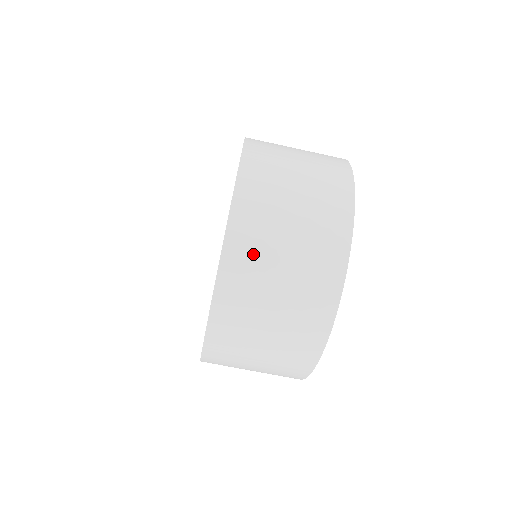
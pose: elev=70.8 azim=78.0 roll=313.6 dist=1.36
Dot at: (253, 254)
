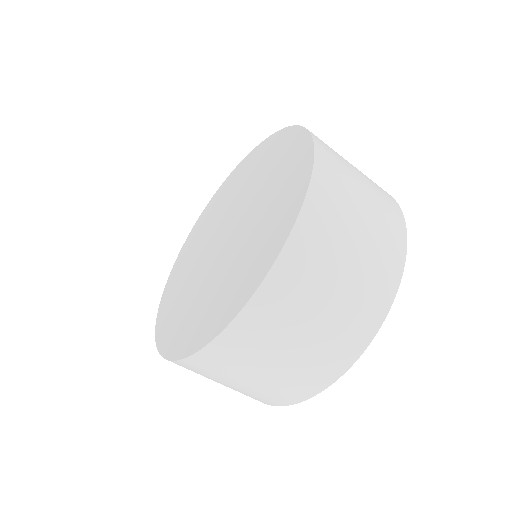
Dot at: (322, 244)
